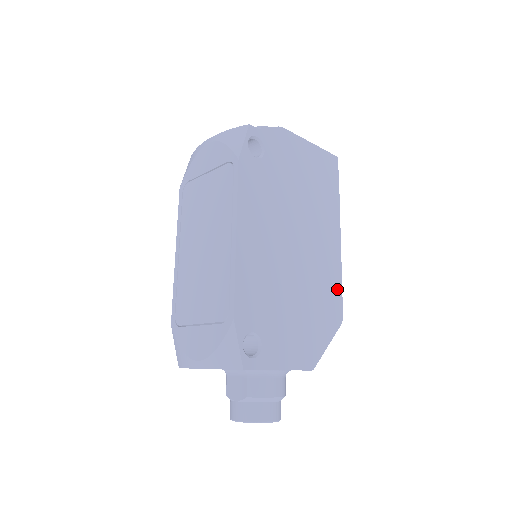
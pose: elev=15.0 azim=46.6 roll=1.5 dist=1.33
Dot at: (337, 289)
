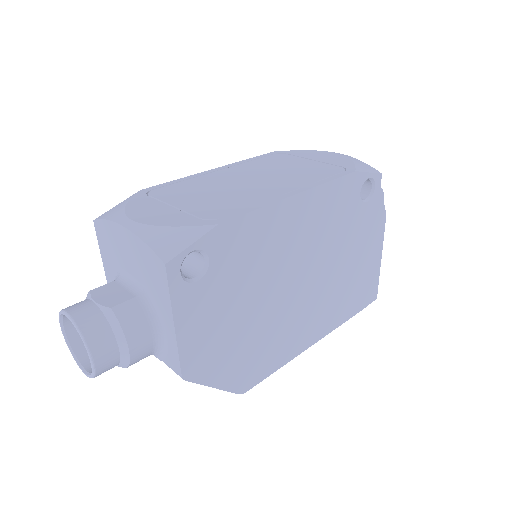
Dot at: (271, 366)
